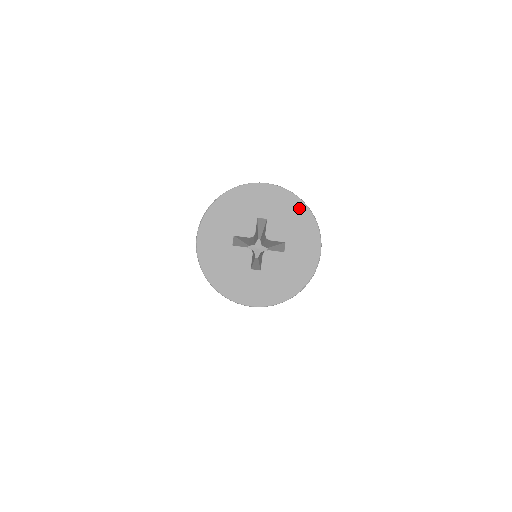
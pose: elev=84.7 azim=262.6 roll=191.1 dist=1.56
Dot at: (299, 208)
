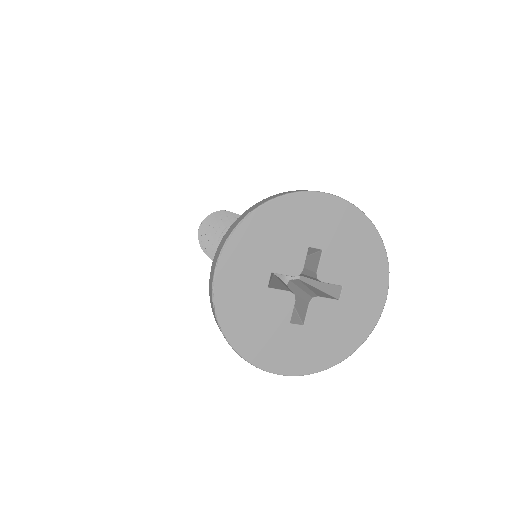
Dot at: (368, 237)
